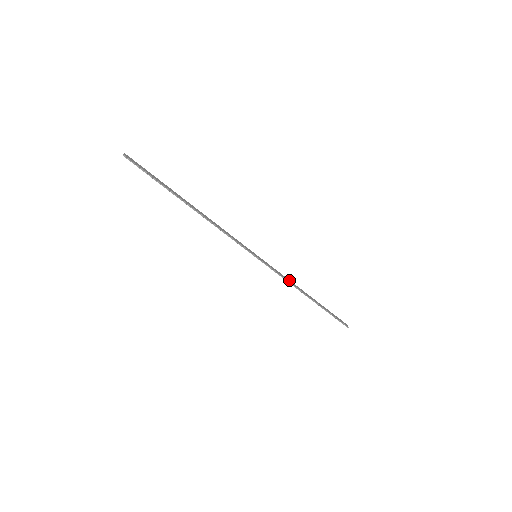
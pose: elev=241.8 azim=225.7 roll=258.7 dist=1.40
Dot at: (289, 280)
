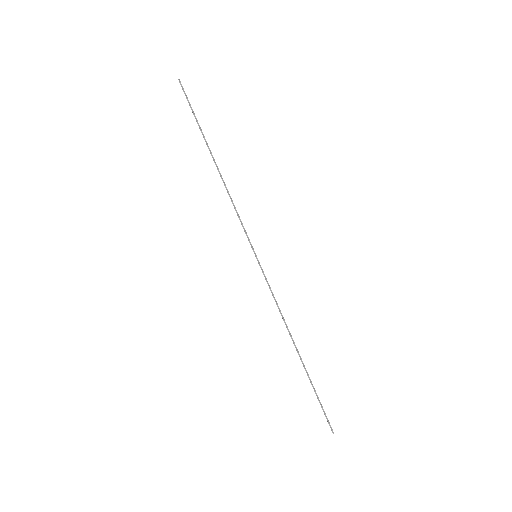
Dot at: occluded
